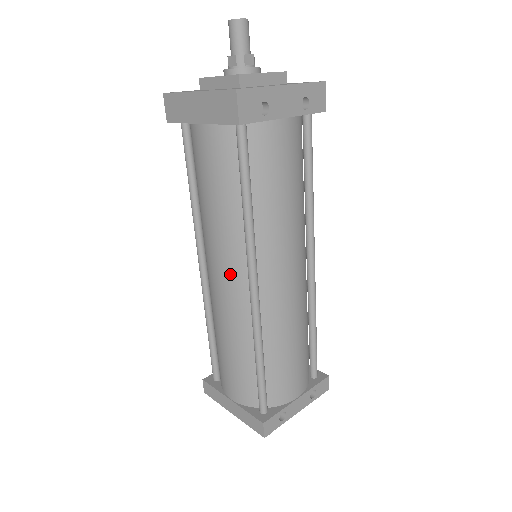
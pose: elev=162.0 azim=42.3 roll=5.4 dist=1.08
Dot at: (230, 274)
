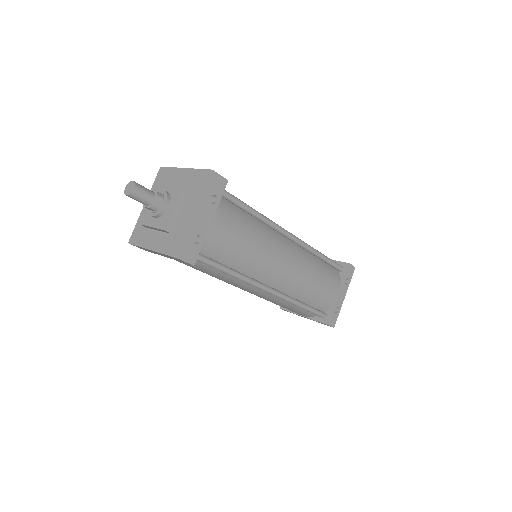
Dot at: (251, 290)
